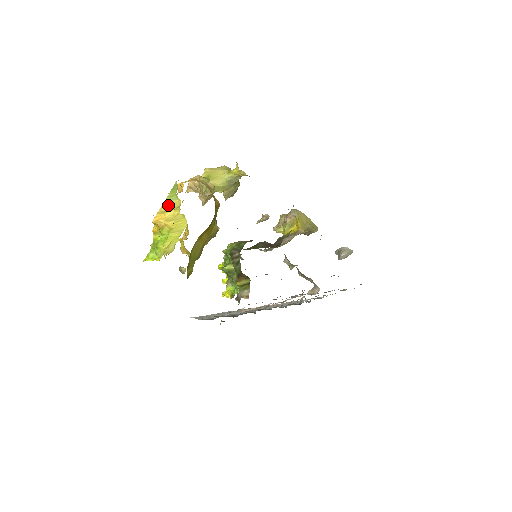
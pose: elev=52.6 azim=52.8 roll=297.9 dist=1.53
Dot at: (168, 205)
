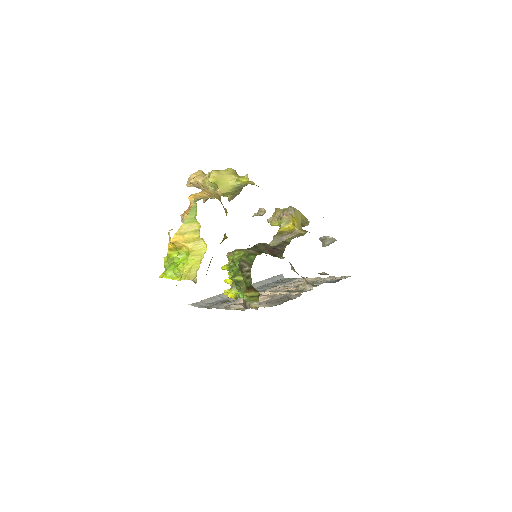
Dot at: (187, 227)
